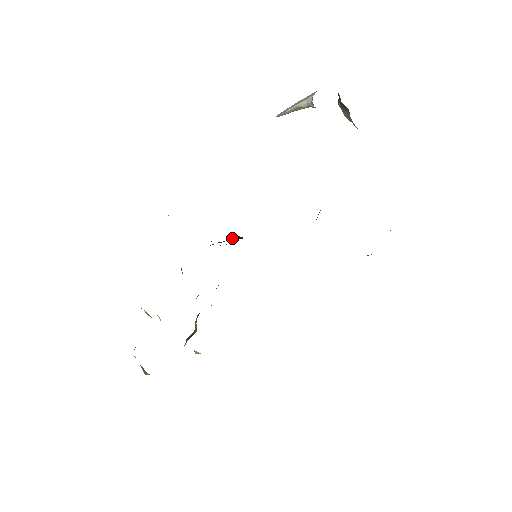
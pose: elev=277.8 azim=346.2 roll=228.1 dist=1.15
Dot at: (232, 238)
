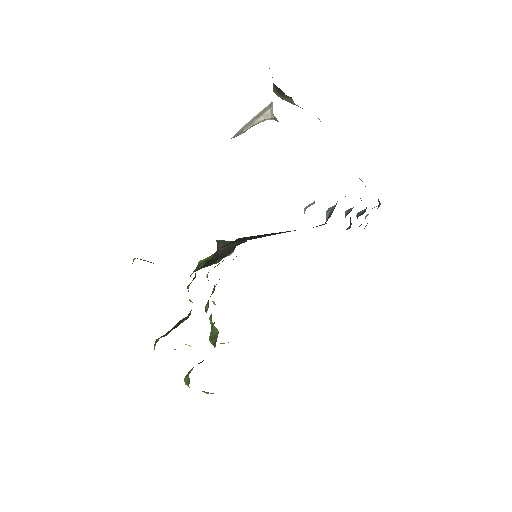
Dot at: (220, 250)
